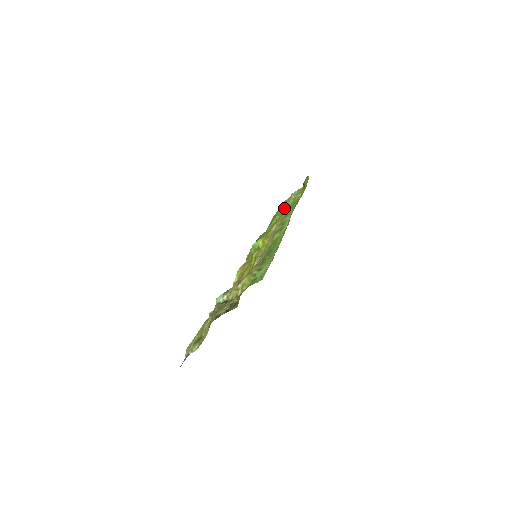
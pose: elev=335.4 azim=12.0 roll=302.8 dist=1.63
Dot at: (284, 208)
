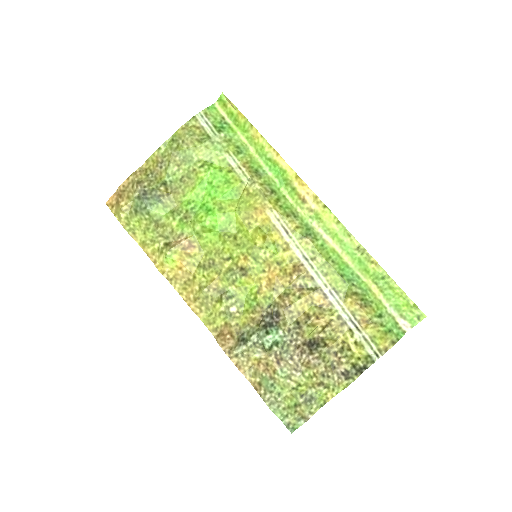
Dot at: (218, 156)
